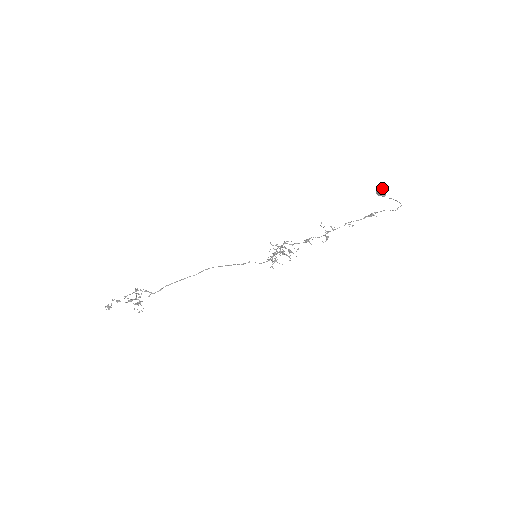
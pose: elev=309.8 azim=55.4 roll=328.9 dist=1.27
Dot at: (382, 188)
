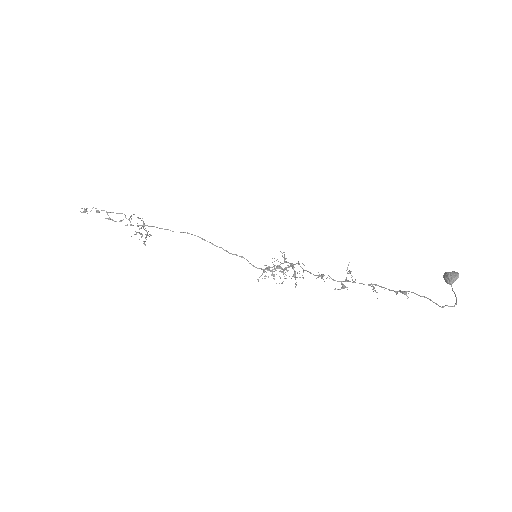
Dot at: (454, 272)
